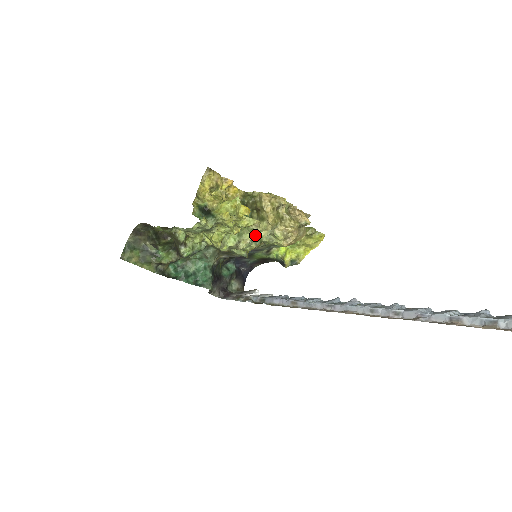
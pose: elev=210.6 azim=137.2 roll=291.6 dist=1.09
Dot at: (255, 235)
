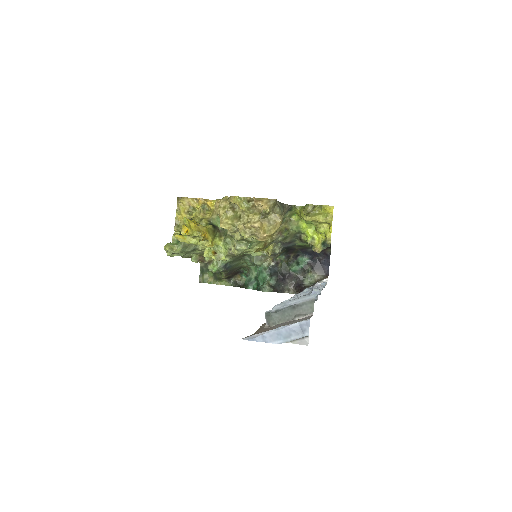
Dot at: (236, 239)
